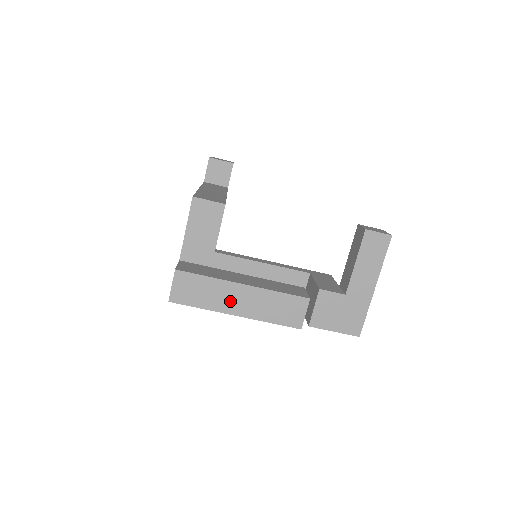
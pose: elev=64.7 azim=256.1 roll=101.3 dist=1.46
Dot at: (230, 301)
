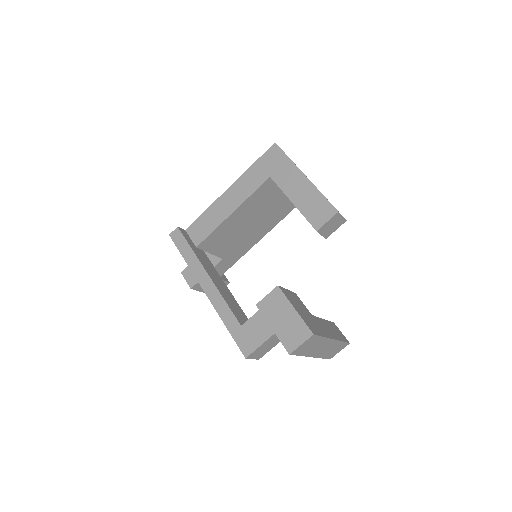
Dot at: occluded
